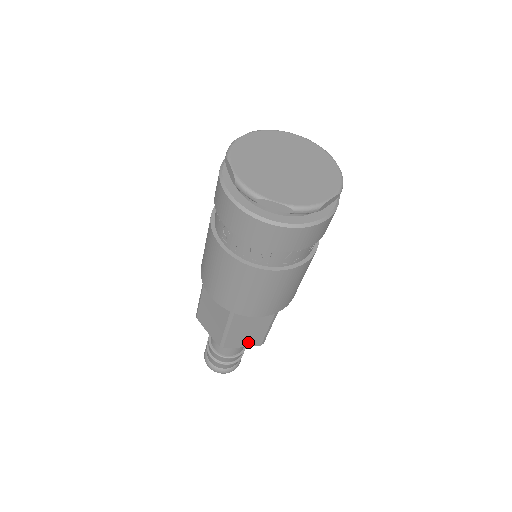
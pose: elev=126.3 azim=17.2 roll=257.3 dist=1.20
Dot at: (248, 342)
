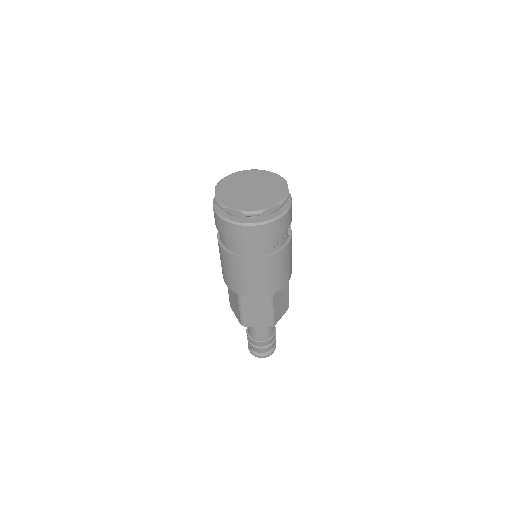
Dot at: (283, 311)
